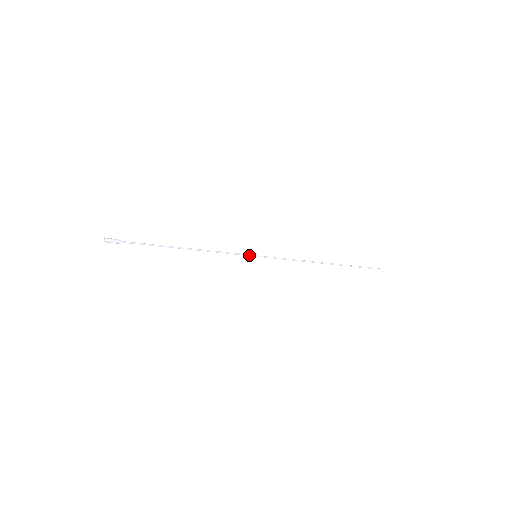
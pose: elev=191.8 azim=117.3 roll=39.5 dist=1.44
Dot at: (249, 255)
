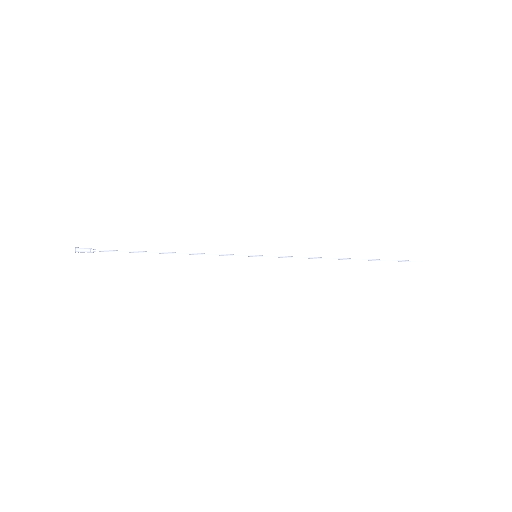
Dot at: occluded
